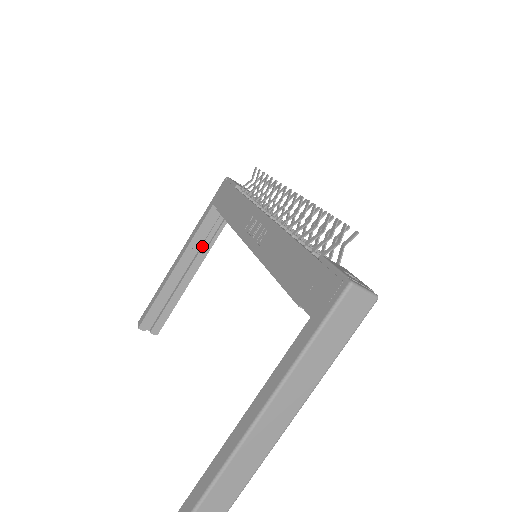
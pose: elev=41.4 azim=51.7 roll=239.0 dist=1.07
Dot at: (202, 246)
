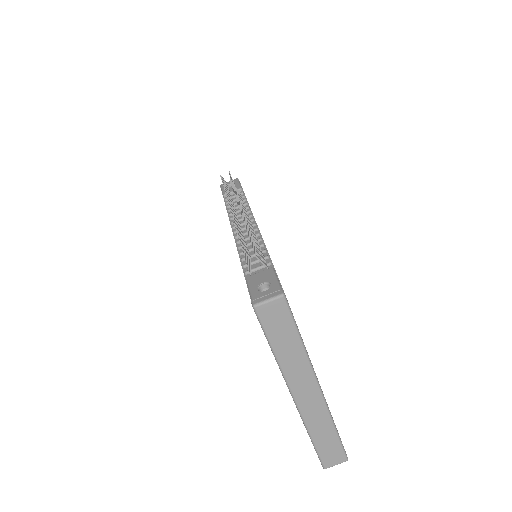
Dot at: occluded
